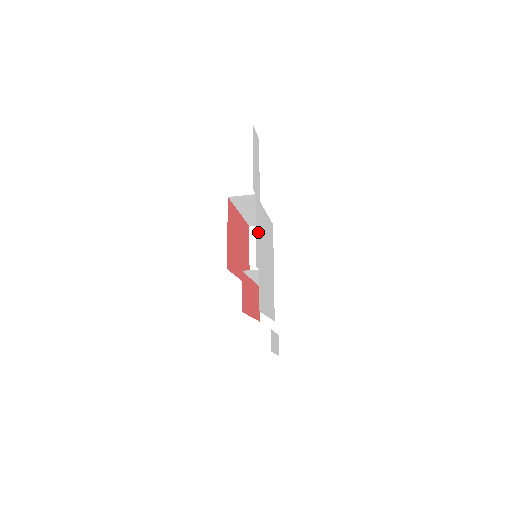
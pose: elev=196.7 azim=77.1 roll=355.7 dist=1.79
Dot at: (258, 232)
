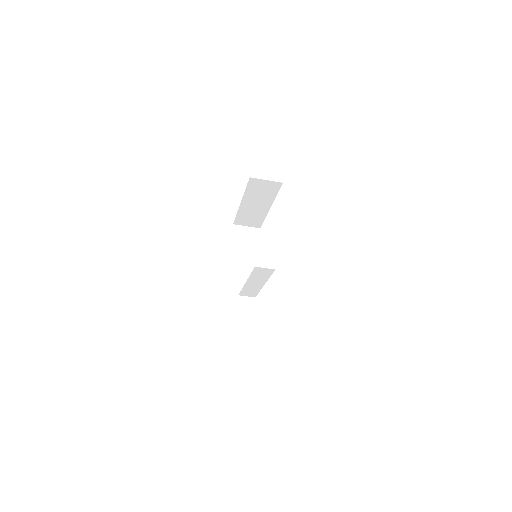
Dot at: occluded
